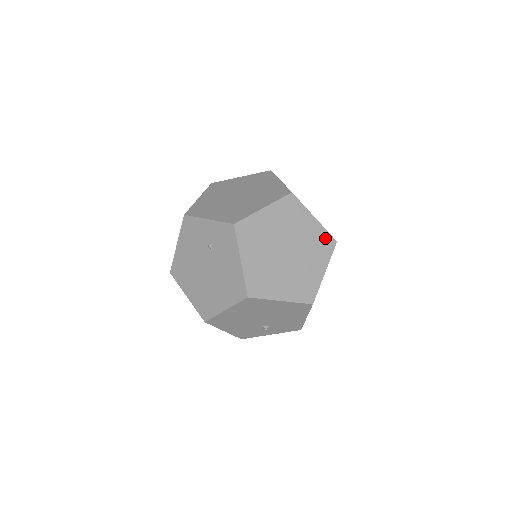
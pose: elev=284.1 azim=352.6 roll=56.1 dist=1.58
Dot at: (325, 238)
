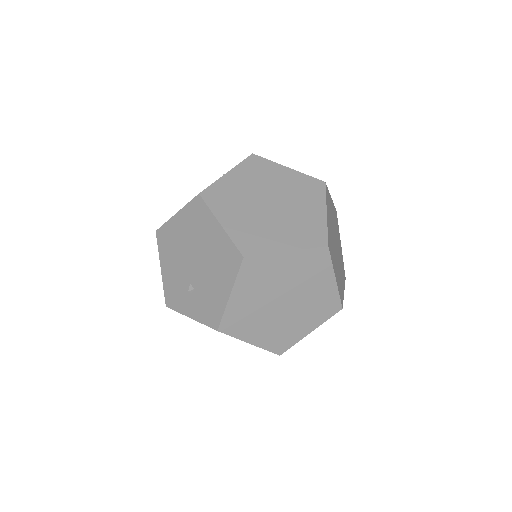
Dot at: (319, 232)
